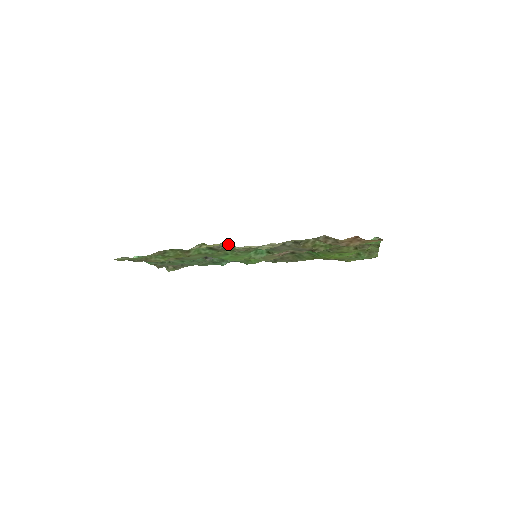
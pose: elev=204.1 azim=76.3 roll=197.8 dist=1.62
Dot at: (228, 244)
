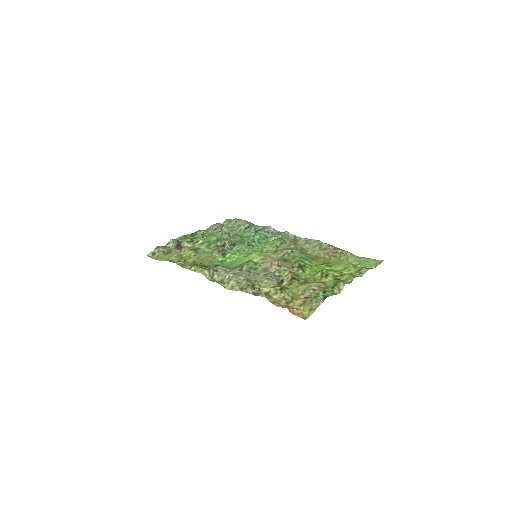
Dot at: (207, 272)
